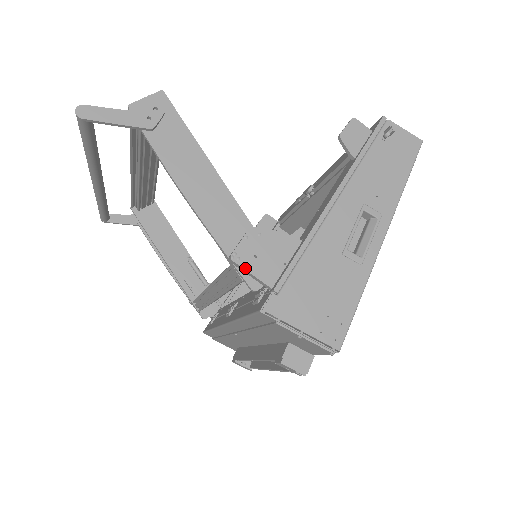
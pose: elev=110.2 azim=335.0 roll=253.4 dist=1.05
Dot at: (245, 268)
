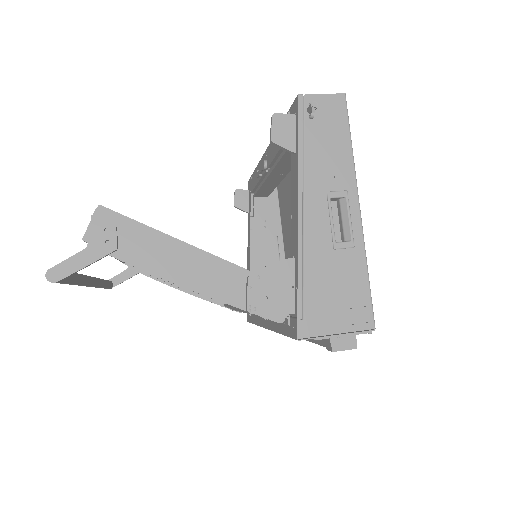
Dot at: (264, 313)
